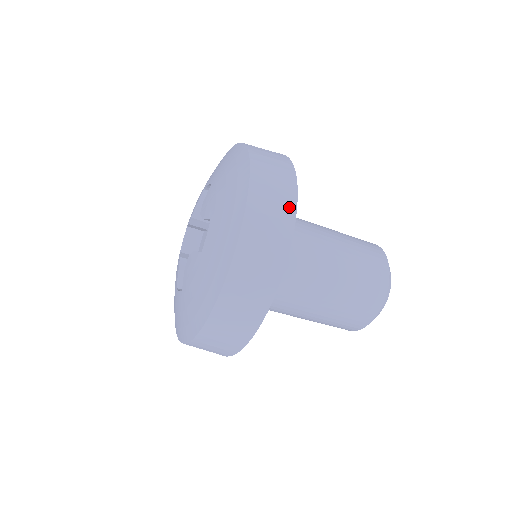
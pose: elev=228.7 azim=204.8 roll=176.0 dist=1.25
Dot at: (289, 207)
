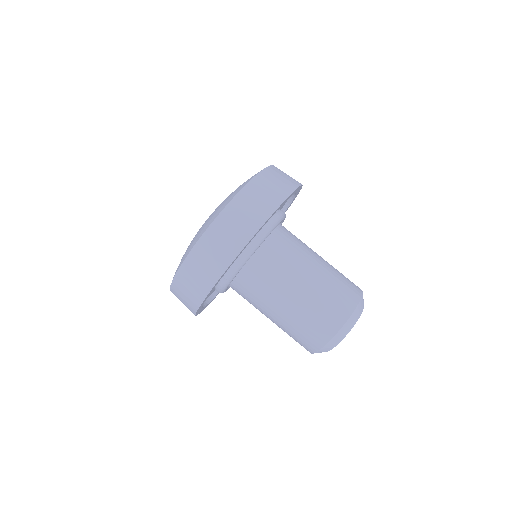
Dot at: (284, 192)
